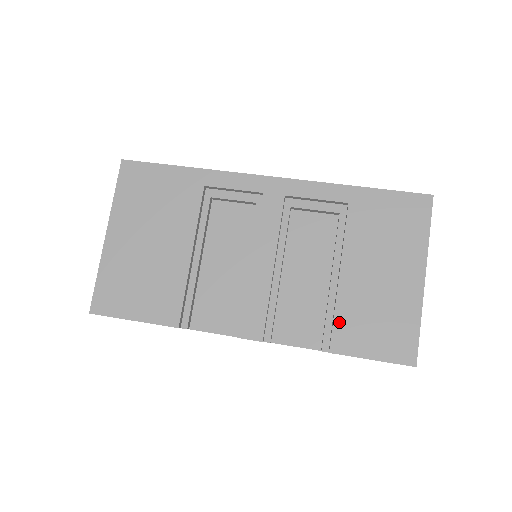
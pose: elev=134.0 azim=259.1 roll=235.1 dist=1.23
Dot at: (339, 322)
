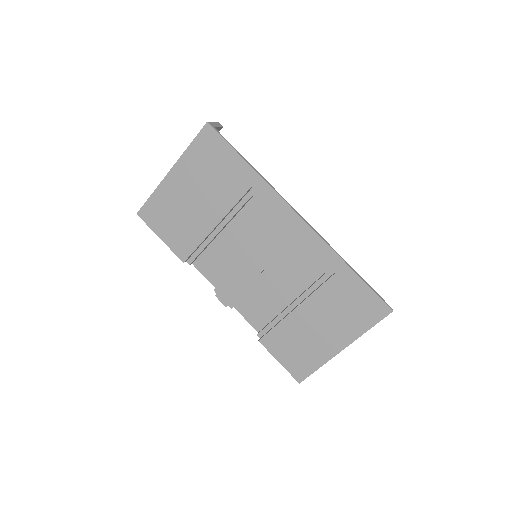
Dot at: (276, 331)
